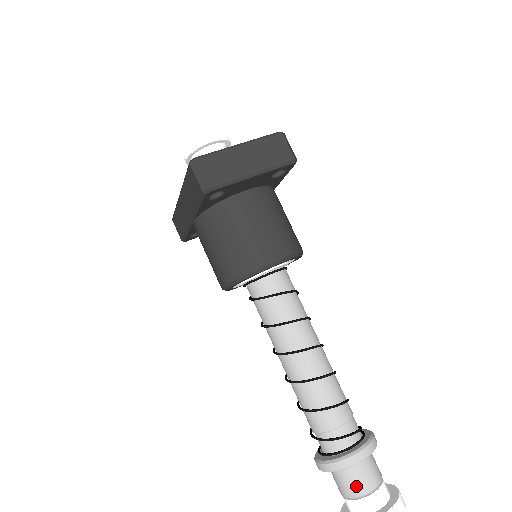
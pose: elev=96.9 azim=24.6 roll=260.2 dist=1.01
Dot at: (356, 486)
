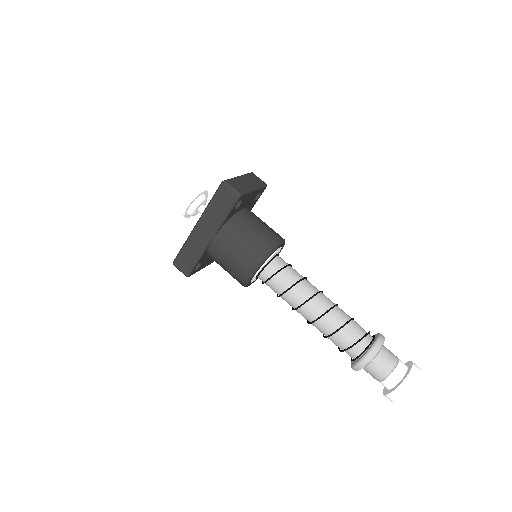
Dot at: (389, 361)
